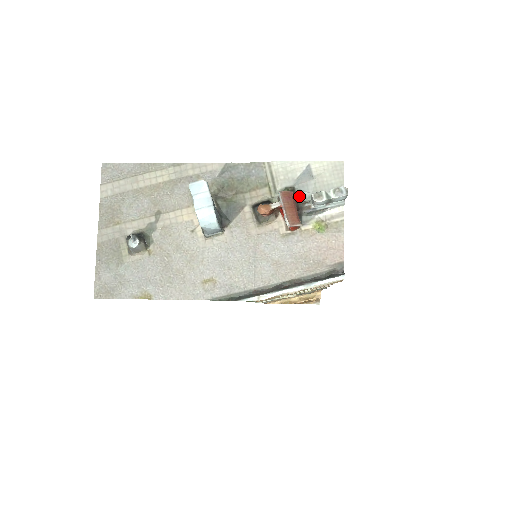
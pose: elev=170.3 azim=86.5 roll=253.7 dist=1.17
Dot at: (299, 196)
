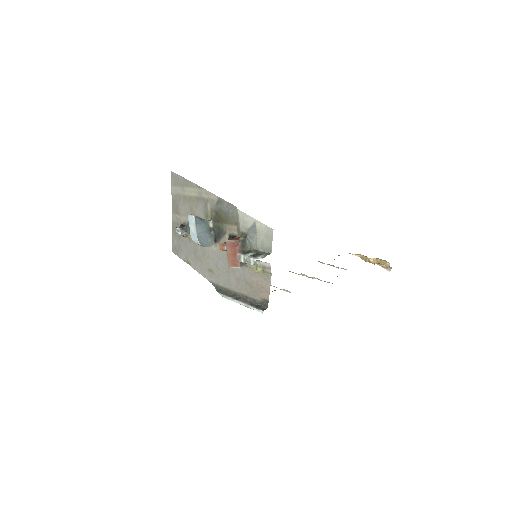
Dot at: (249, 242)
